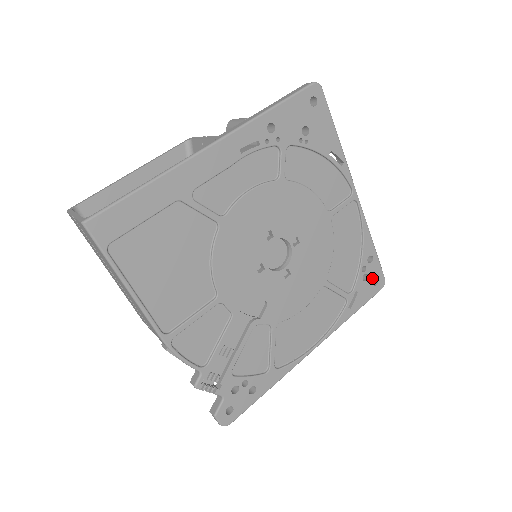
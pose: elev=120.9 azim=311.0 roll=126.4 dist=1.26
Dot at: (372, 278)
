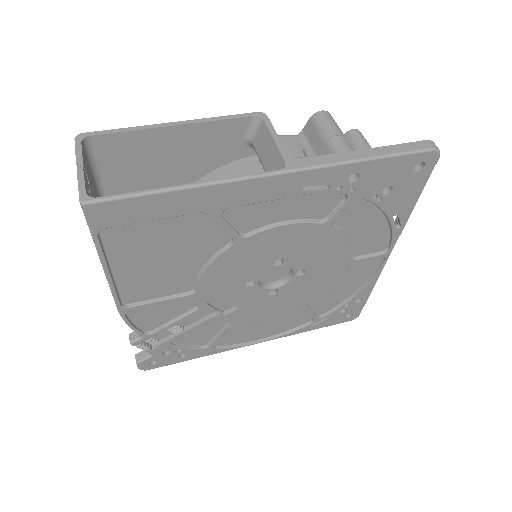
Dot at: (349, 312)
